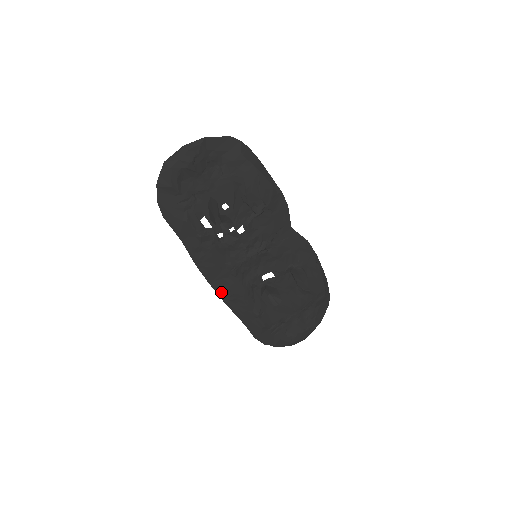
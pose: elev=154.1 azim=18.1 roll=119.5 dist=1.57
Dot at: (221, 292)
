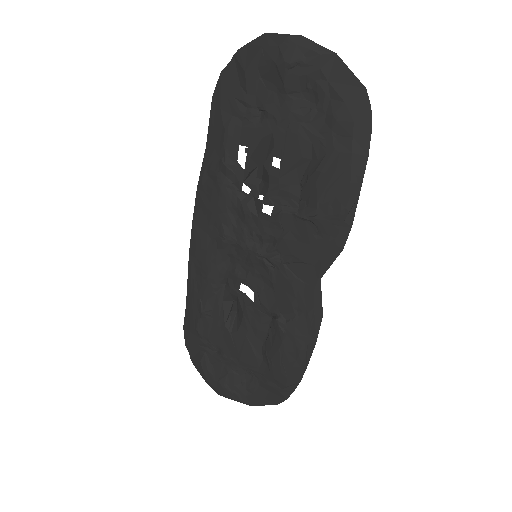
Dot at: (194, 244)
